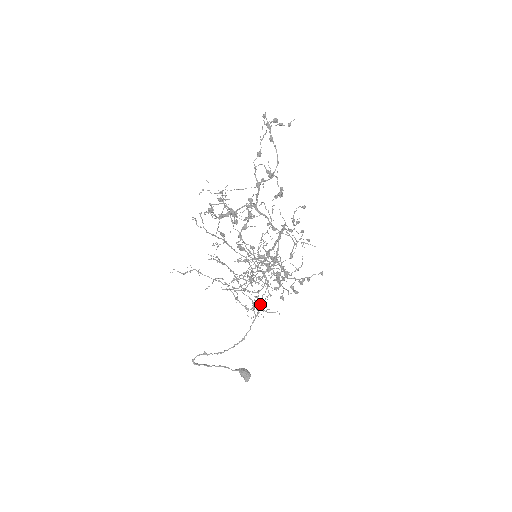
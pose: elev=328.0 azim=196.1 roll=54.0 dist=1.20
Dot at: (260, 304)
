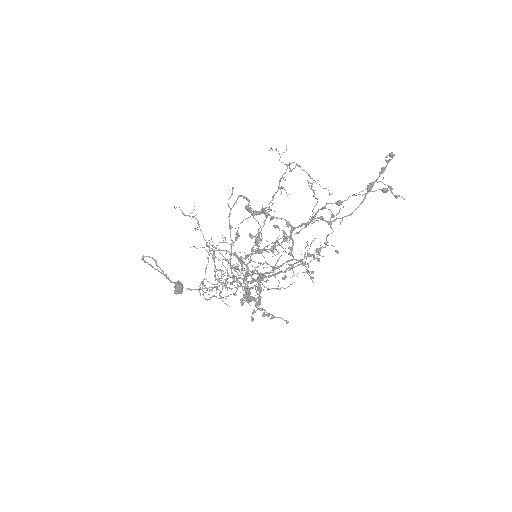
Dot at: occluded
